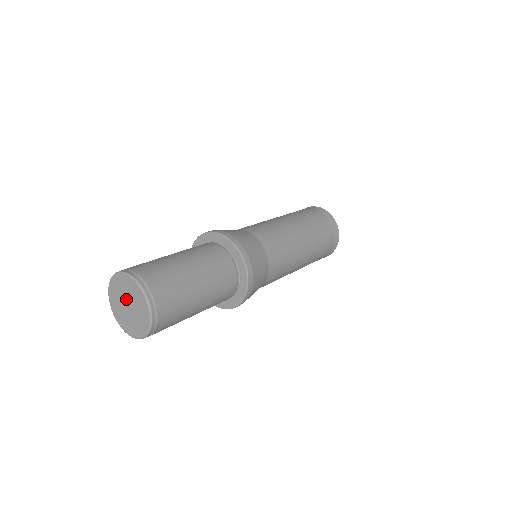
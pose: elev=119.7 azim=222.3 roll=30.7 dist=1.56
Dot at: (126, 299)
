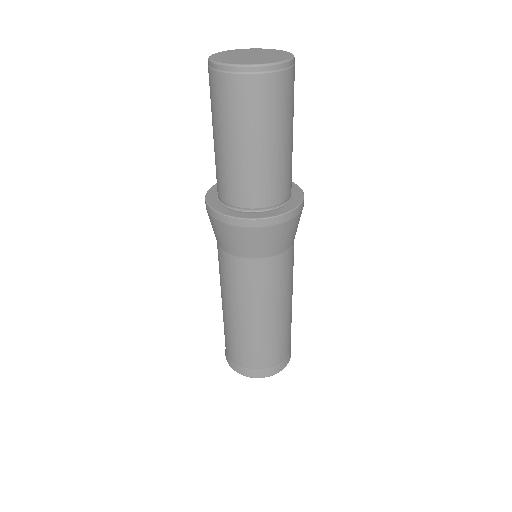
Dot at: (248, 54)
